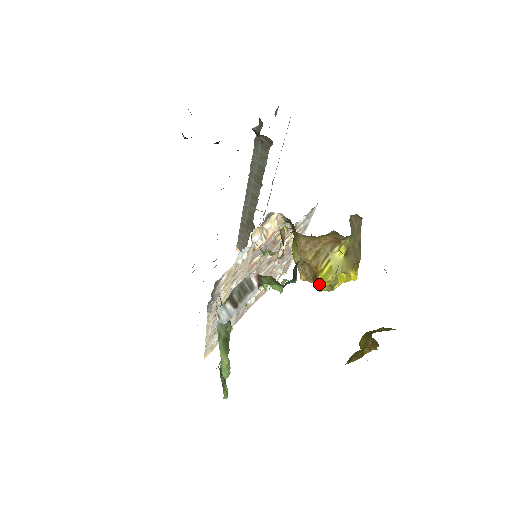
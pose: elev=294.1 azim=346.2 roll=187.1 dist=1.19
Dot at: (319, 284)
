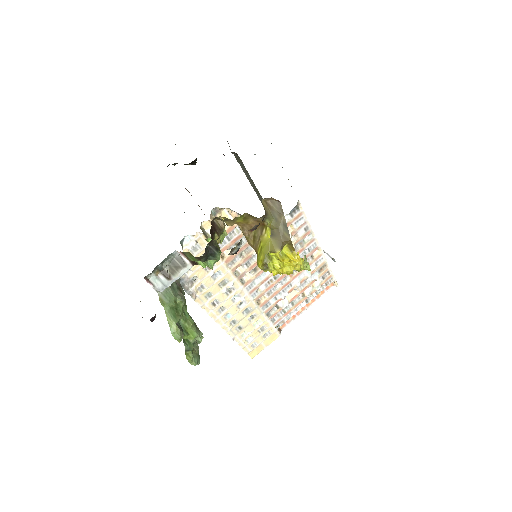
Dot at: occluded
